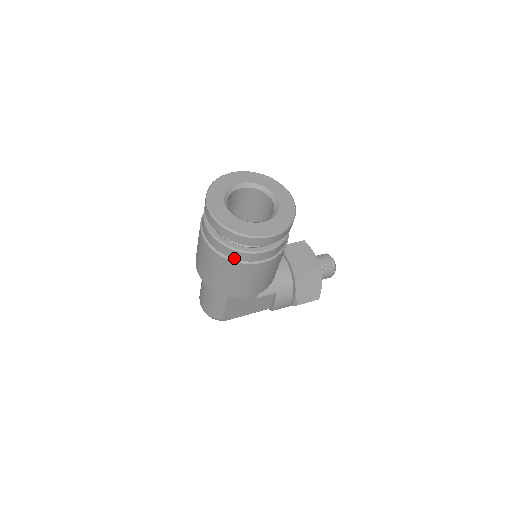
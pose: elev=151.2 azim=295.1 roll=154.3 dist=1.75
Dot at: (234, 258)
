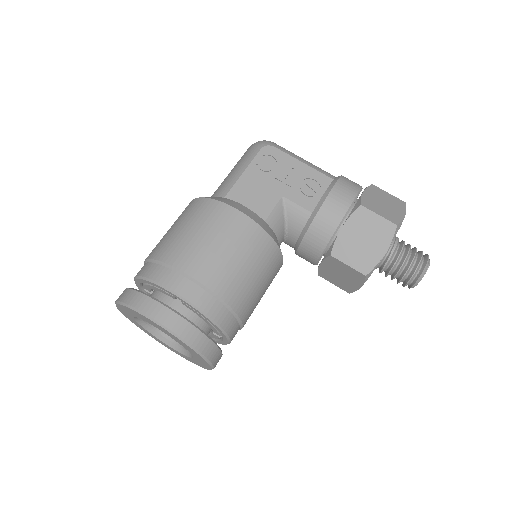
Dot at: occluded
